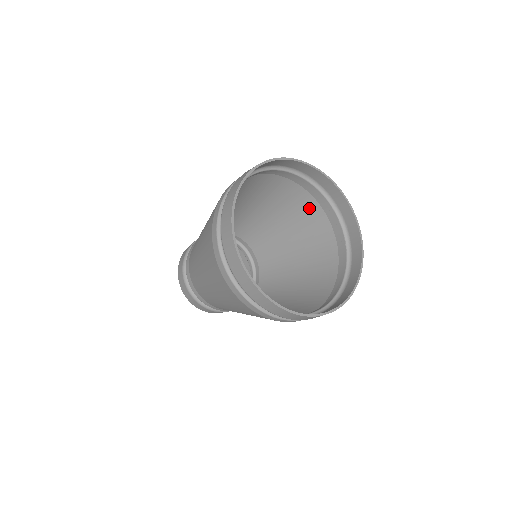
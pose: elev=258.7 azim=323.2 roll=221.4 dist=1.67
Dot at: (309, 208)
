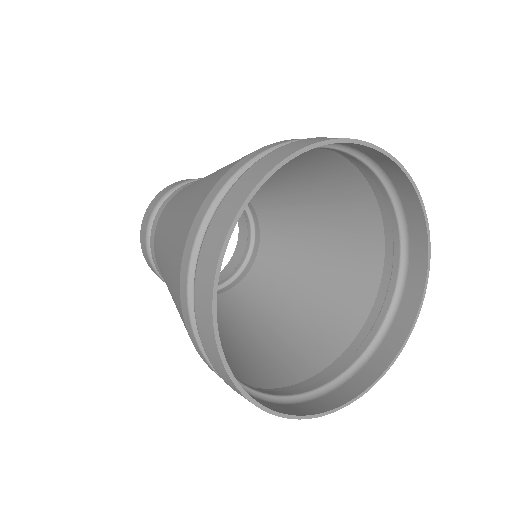
Dot at: (367, 240)
